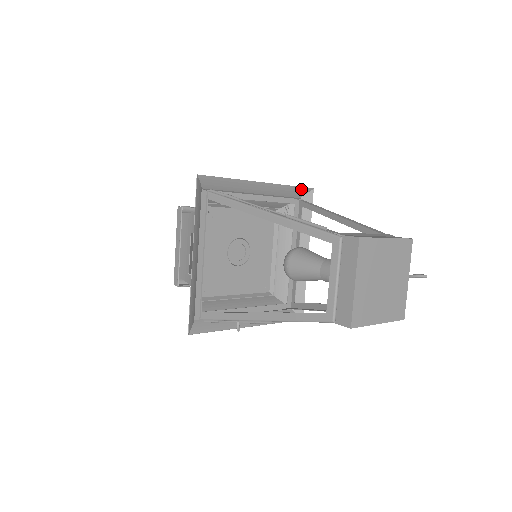
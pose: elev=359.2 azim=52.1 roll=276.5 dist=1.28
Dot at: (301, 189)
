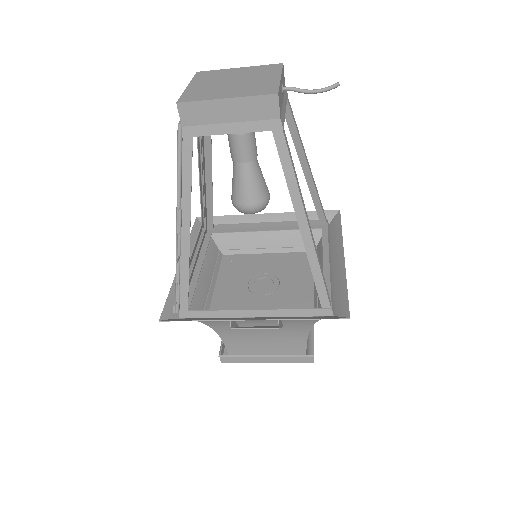
Dot at: occluded
